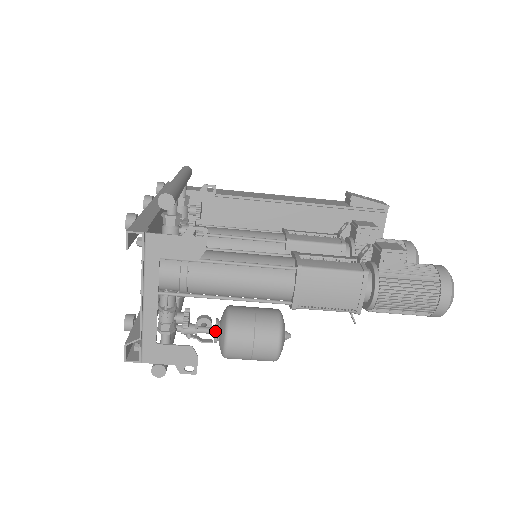
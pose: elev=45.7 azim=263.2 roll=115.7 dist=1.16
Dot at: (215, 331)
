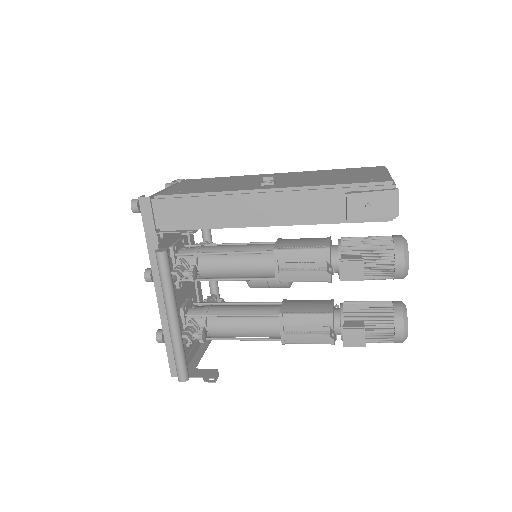
Dot at: occluded
